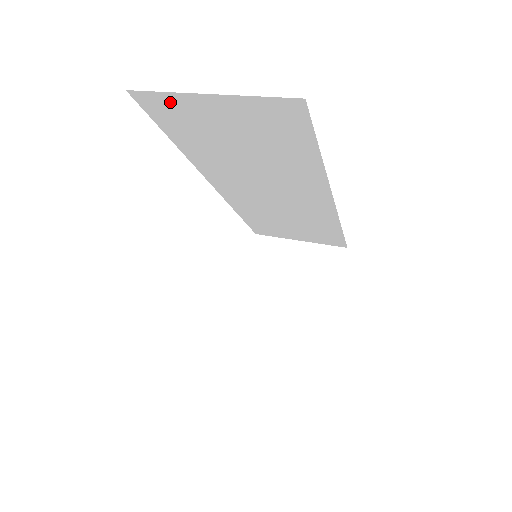
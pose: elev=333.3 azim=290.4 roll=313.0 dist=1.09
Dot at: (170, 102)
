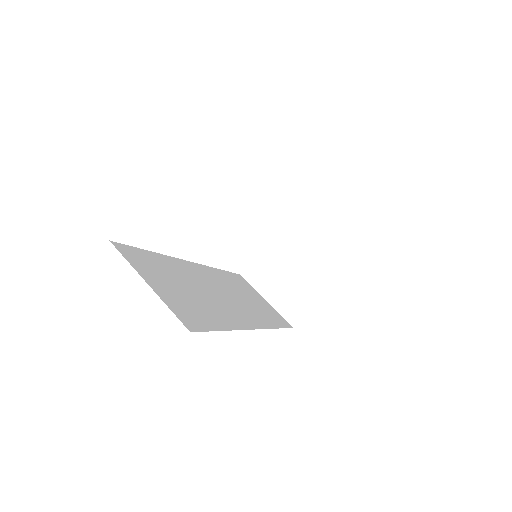
Dot at: occluded
